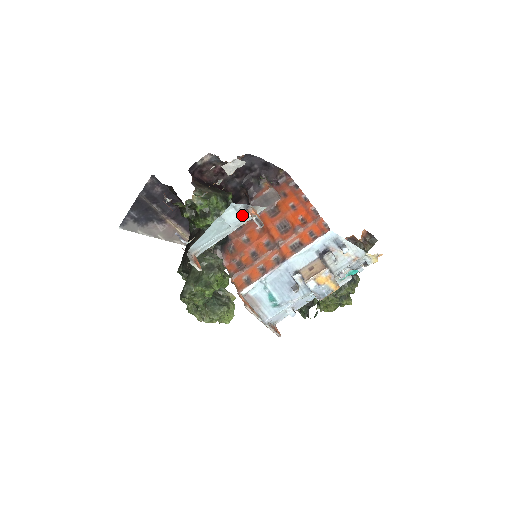
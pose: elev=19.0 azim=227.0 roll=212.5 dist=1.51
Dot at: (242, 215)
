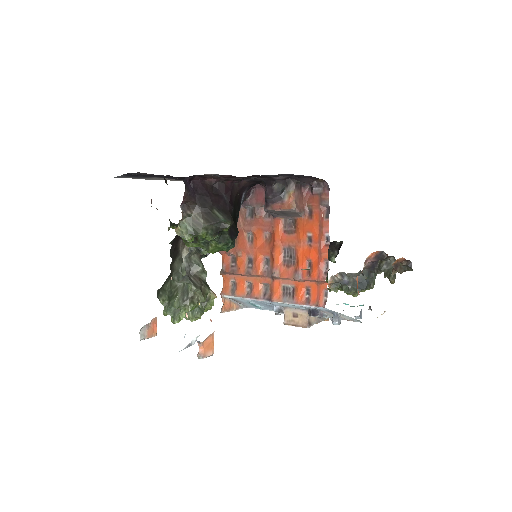
Dot at: (191, 343)
